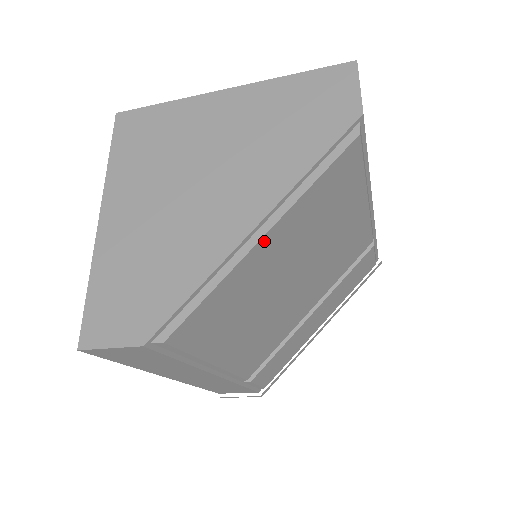
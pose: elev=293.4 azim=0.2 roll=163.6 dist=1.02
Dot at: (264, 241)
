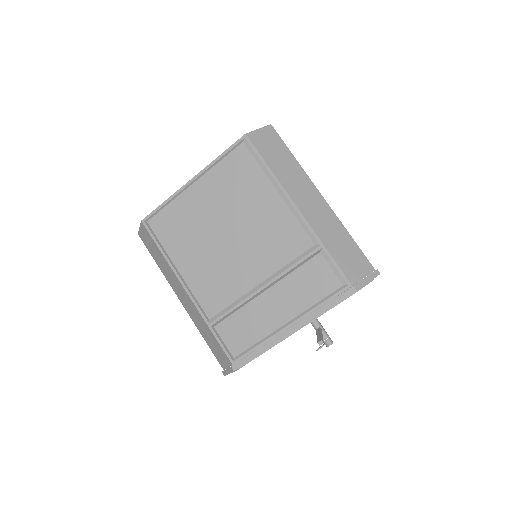
Dot at: (194, 188)
